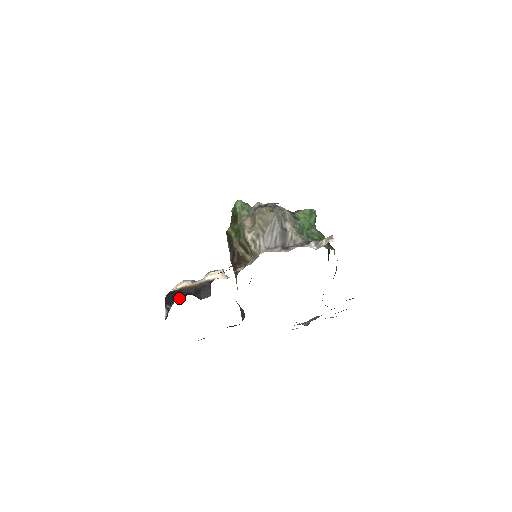
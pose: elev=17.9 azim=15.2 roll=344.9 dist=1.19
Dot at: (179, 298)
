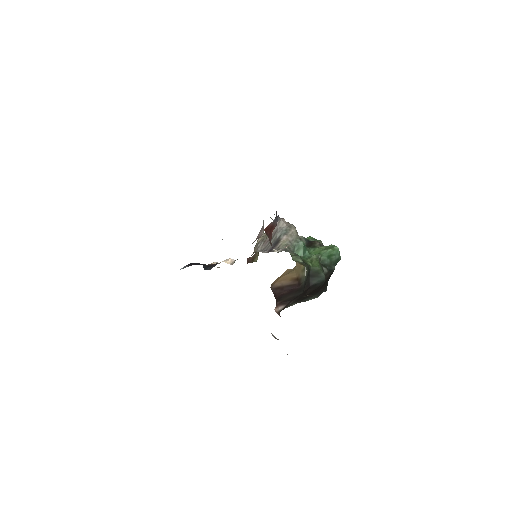
Dot at: (196, 264)
